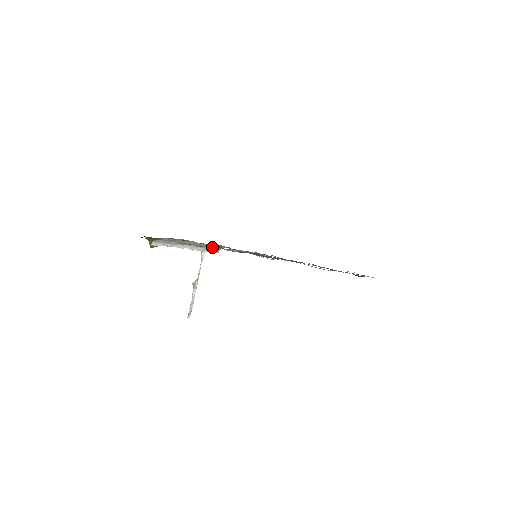
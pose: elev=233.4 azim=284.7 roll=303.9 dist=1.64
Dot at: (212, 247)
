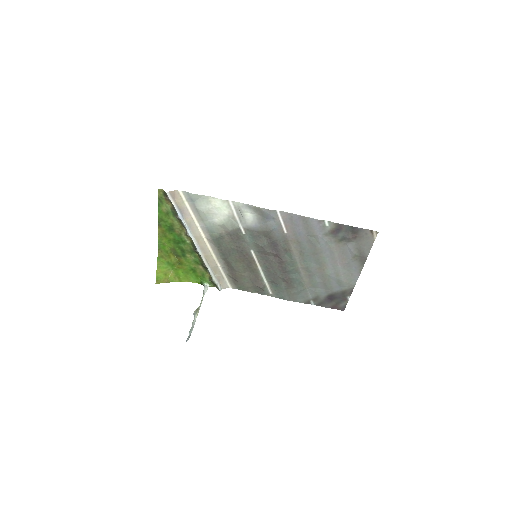
Dot at: (215, 273)
